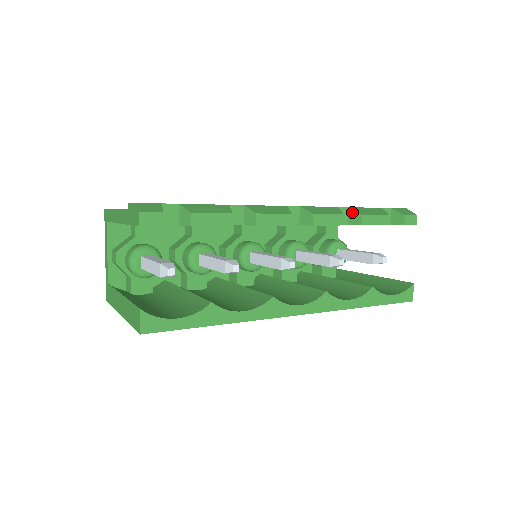
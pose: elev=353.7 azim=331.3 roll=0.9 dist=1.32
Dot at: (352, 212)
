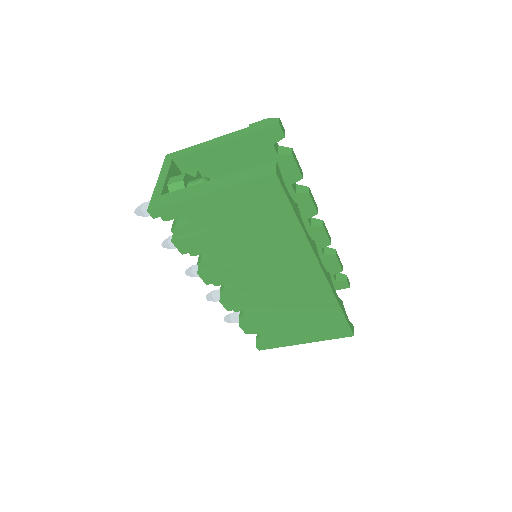
Dot at: (327, 248)
